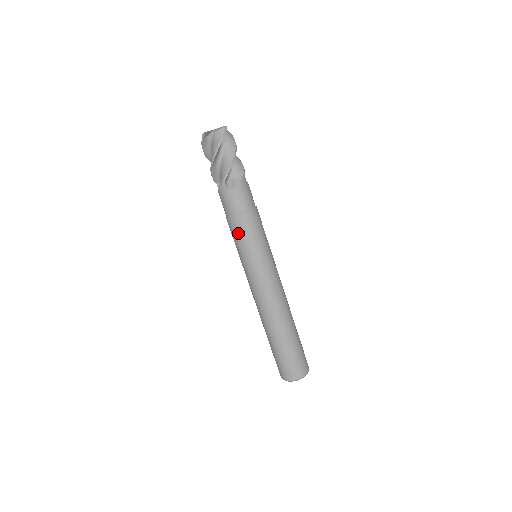
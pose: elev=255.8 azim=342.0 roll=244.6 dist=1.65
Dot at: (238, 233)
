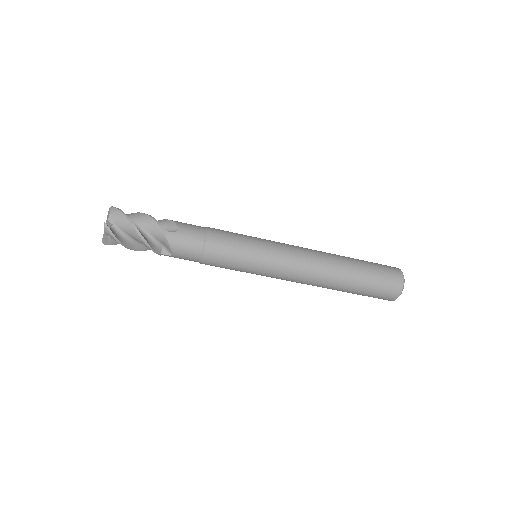
Dot at: occluded
